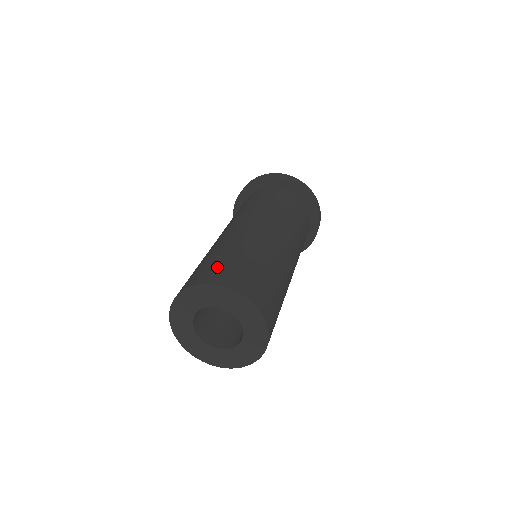
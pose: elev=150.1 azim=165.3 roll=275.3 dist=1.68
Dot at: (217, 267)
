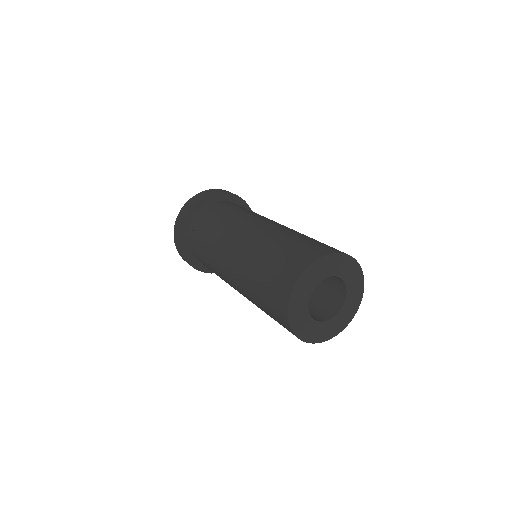
Dot at: (302, 248)
